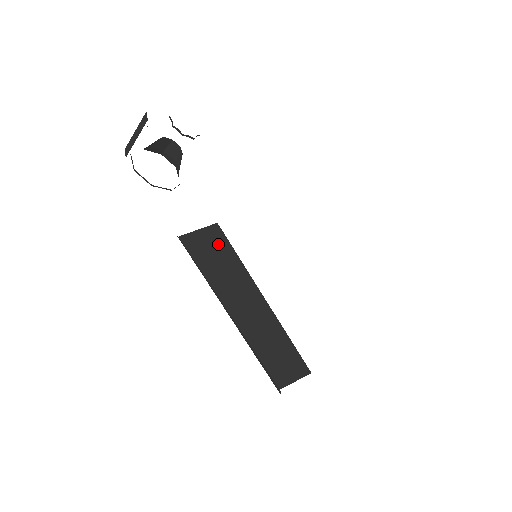
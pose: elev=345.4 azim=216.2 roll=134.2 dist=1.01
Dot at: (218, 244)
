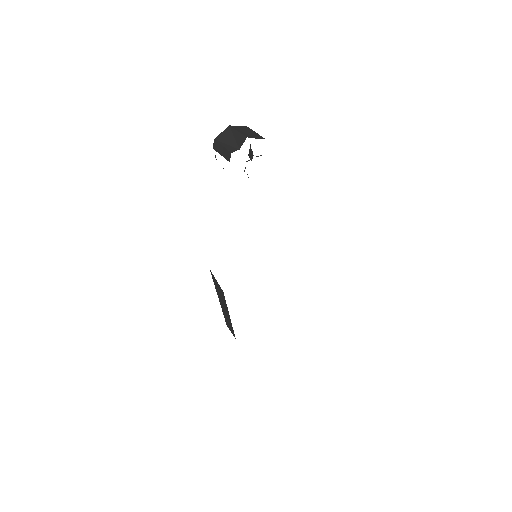
Dot at: (222, 293)
